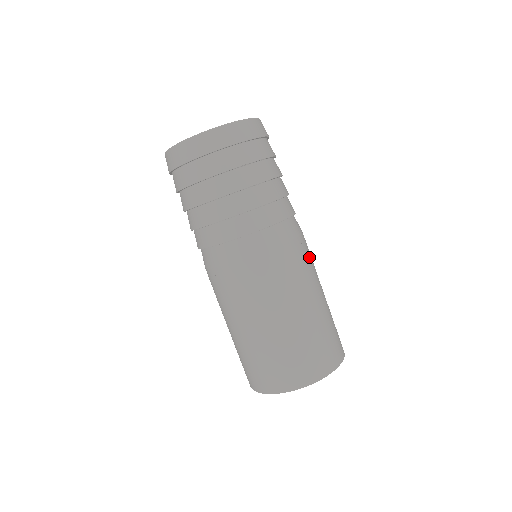
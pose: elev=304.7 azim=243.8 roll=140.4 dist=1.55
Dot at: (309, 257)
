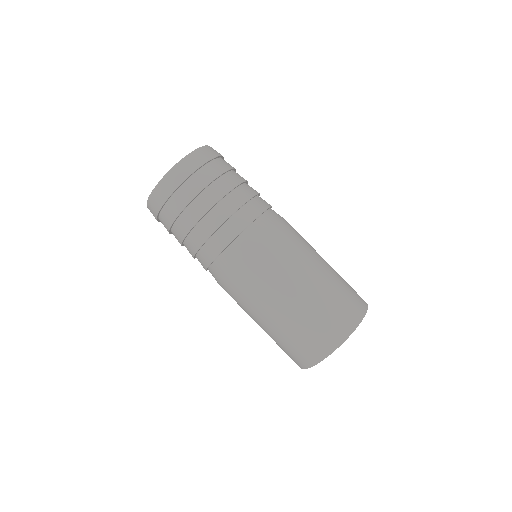
Dot at: (299, 234)
